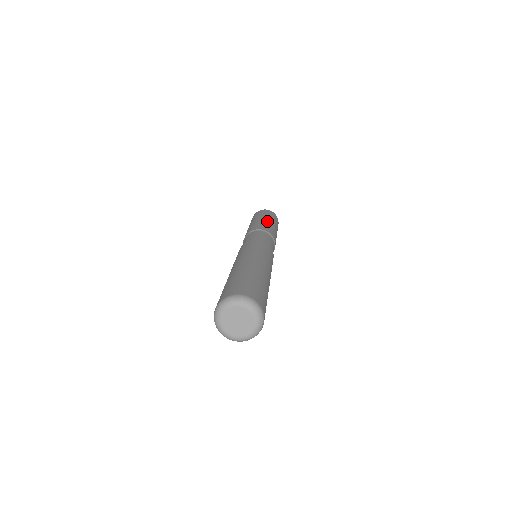
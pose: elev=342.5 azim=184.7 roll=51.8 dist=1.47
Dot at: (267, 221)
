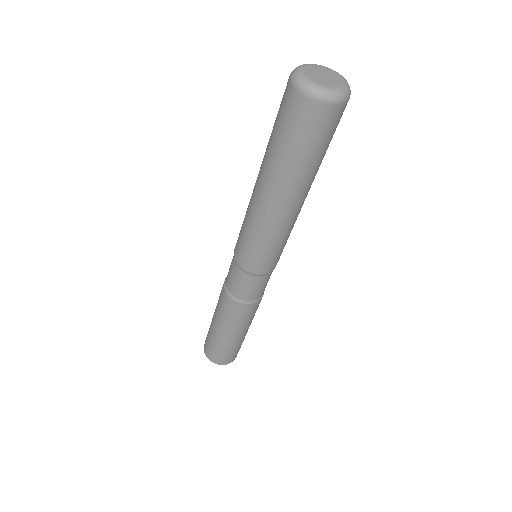
Dot at: occluded
